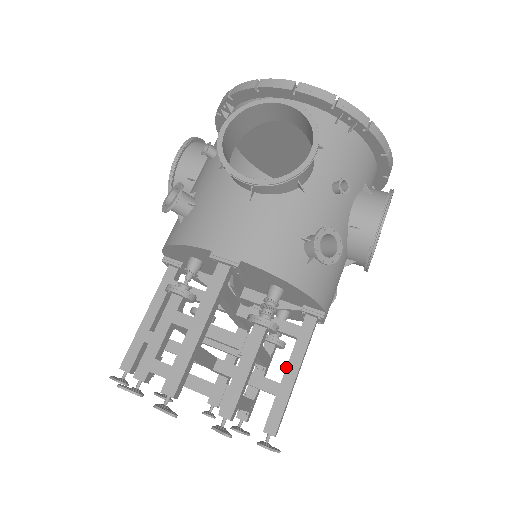
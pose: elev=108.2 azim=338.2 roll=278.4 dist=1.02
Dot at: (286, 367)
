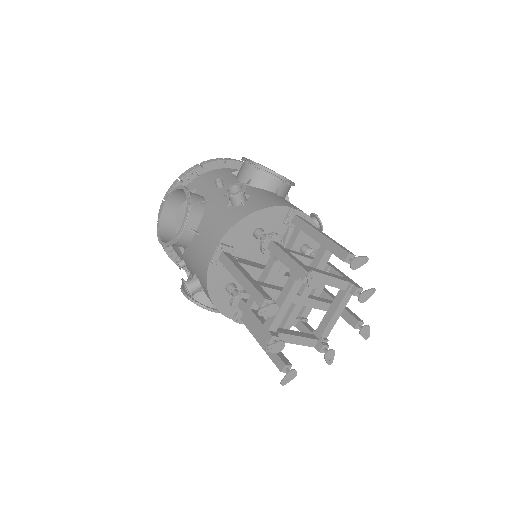
Dot at: (330, 296)
